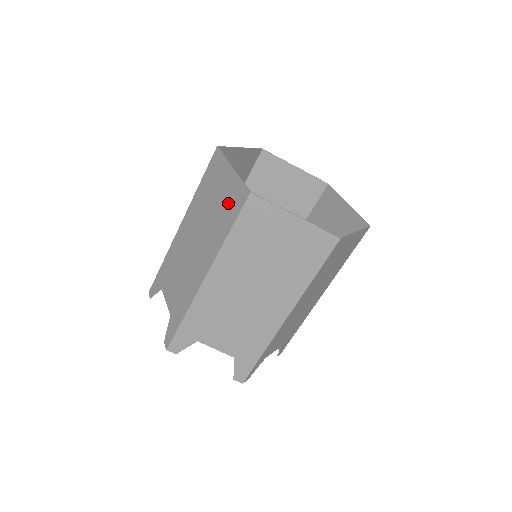
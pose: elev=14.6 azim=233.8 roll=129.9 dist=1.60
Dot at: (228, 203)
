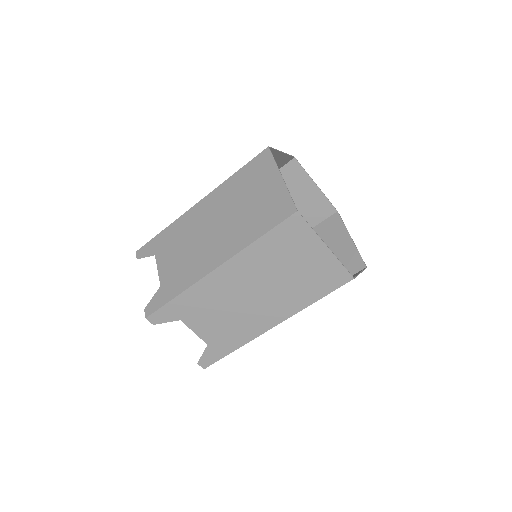
Dot at: (267, 209)
